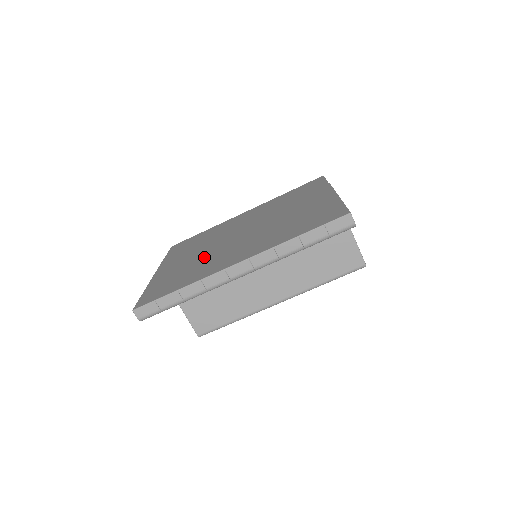
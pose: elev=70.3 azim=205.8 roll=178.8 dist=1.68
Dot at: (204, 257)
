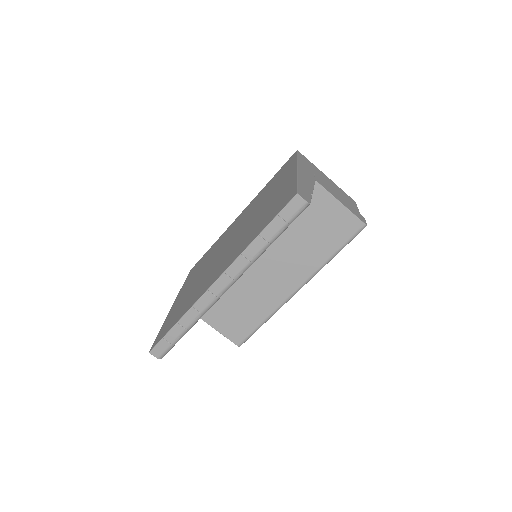
Dot at: (201, 278)
